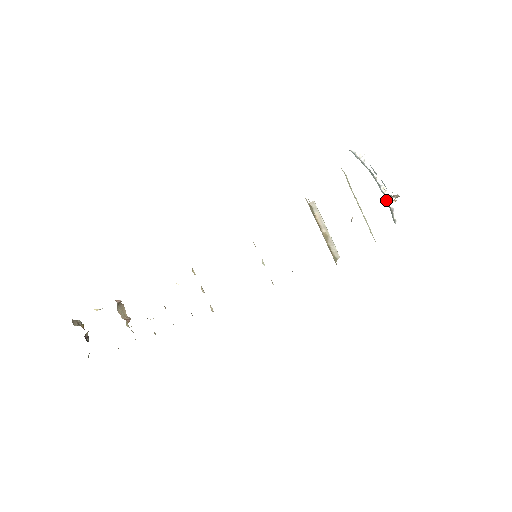
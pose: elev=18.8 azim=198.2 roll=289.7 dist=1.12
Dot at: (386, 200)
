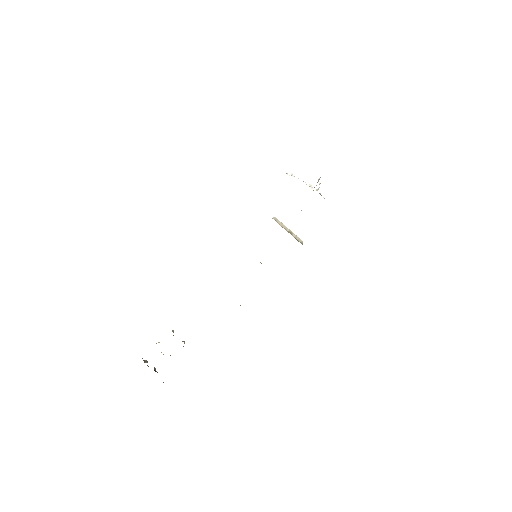
Dot at: occluded
